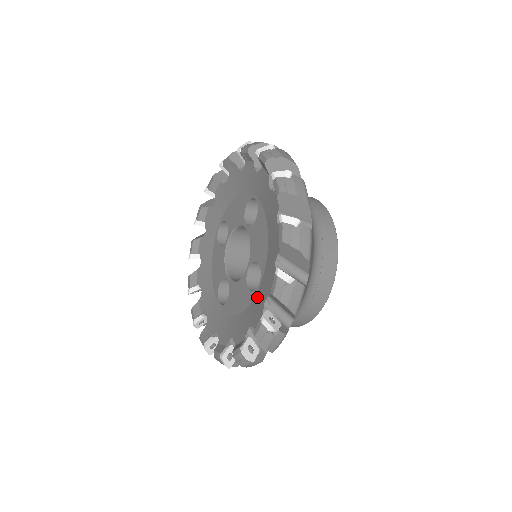
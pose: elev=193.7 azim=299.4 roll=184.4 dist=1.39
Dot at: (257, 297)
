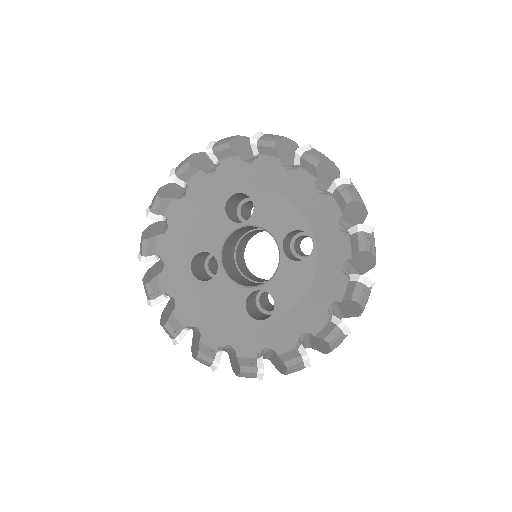
Dot at: (254, 329)
